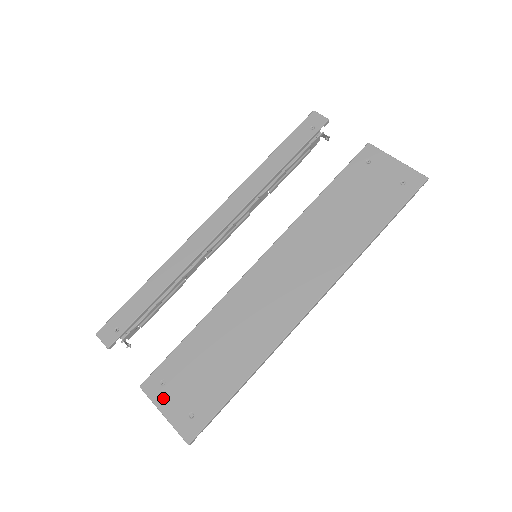
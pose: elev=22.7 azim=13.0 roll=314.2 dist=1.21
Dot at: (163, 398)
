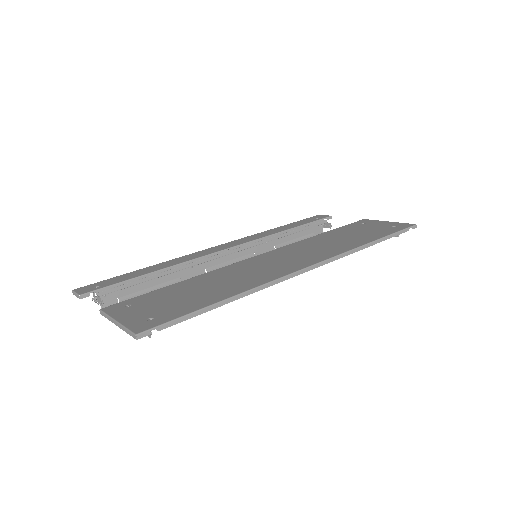
Dot at: (123, 312)
